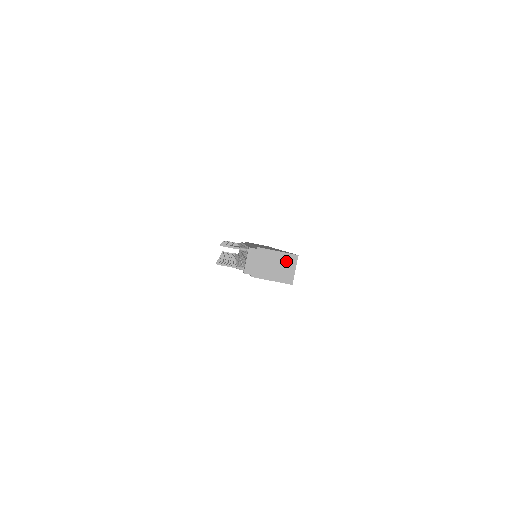
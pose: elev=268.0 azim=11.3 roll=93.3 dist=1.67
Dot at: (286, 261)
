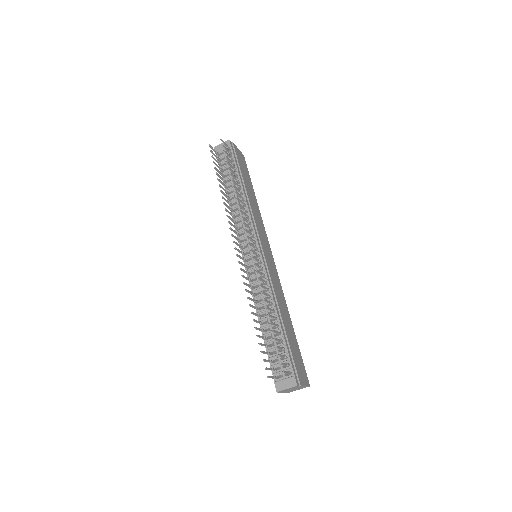
Dot at: occluded
